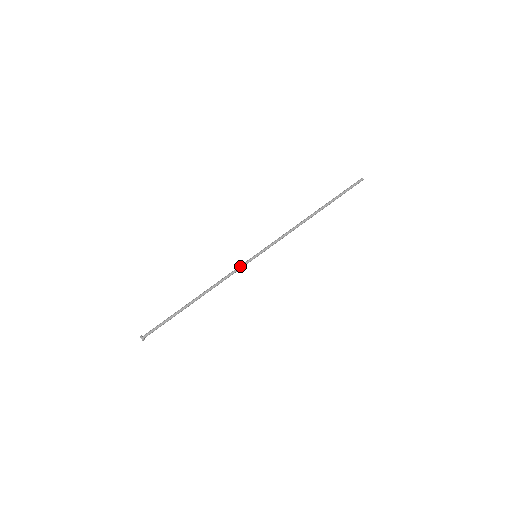
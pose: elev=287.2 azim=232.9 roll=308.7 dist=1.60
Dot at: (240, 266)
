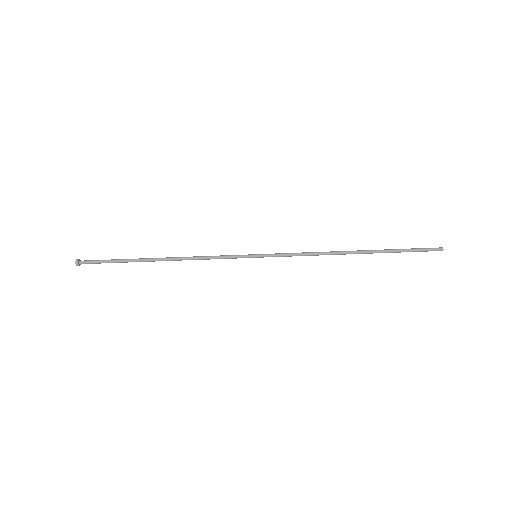
Dot at: (231, 255)
